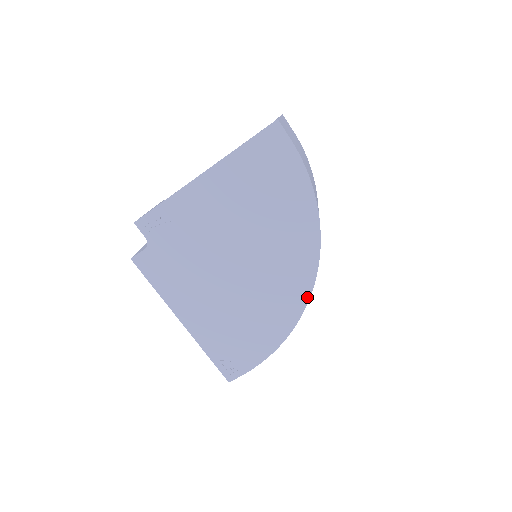
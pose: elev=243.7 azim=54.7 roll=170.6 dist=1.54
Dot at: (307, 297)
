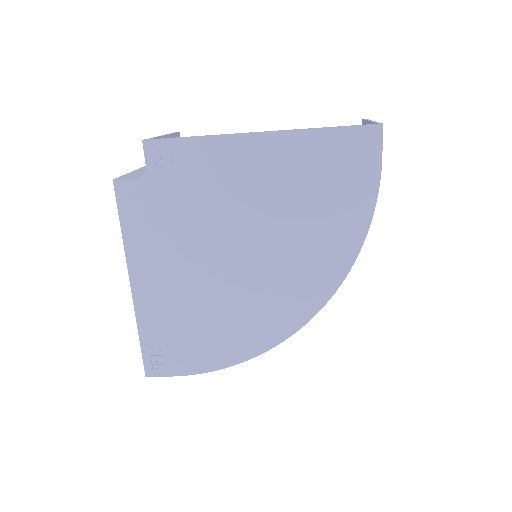
Dot at: (289, 333)
